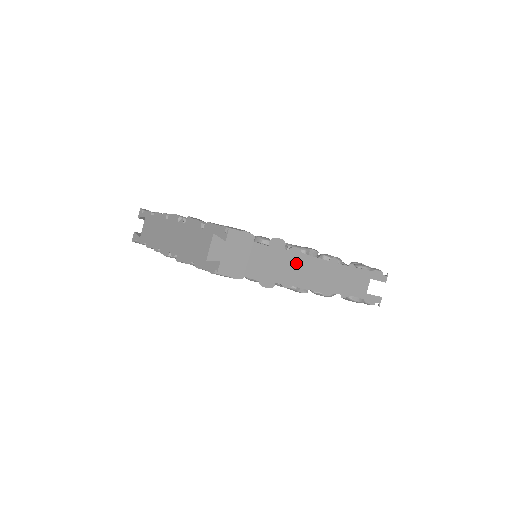
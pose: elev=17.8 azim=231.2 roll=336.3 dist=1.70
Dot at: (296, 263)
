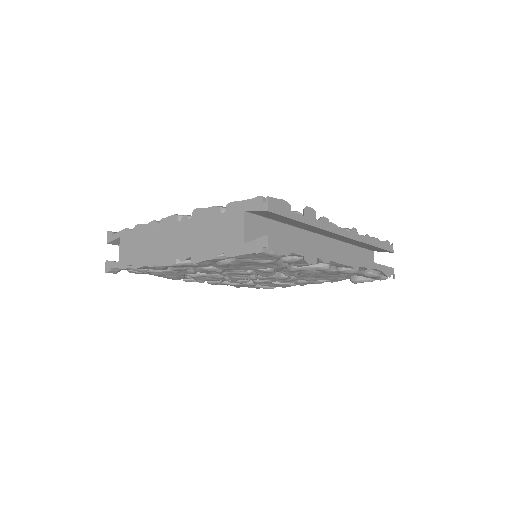
Dot at: (318, 242)
